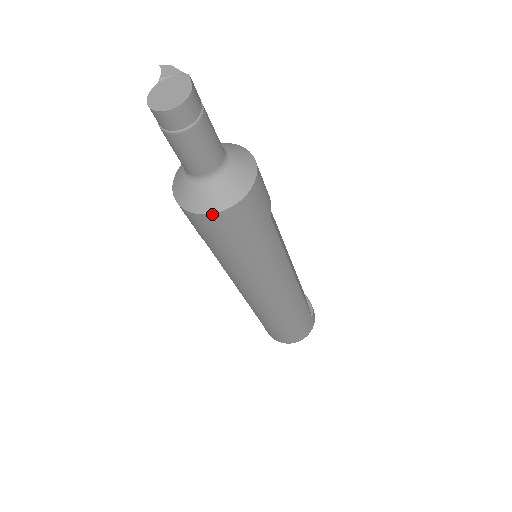
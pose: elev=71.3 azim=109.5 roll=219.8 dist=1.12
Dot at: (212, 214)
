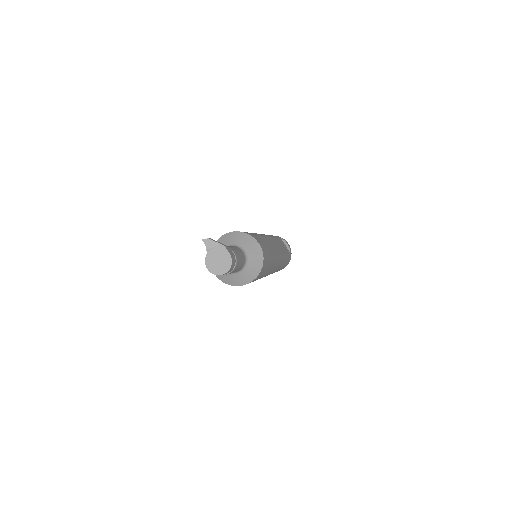
Dot at: occluded
